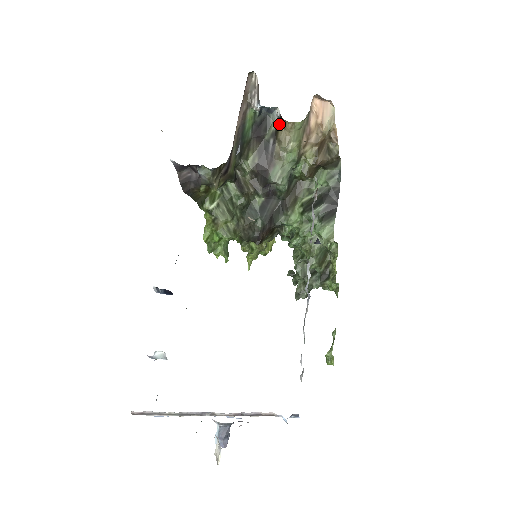
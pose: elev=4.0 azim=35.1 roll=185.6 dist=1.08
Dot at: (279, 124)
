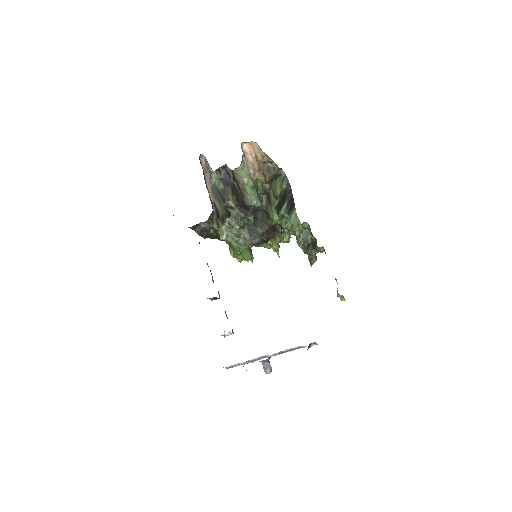
Dot at: (232, 172)
